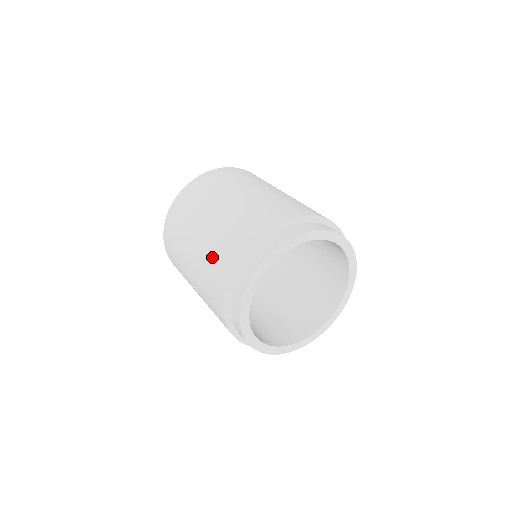
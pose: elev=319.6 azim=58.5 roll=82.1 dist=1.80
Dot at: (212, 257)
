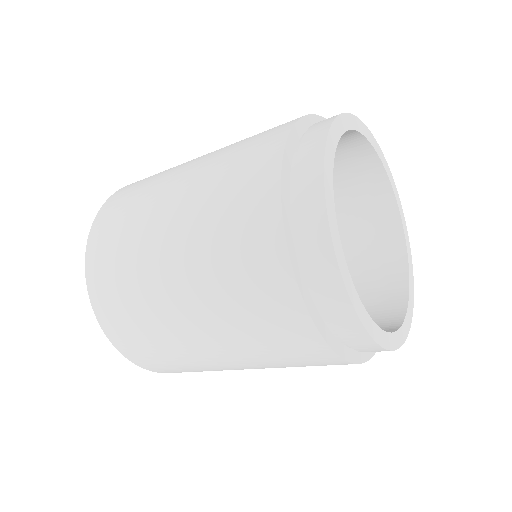
Dot at: (235, 150)
